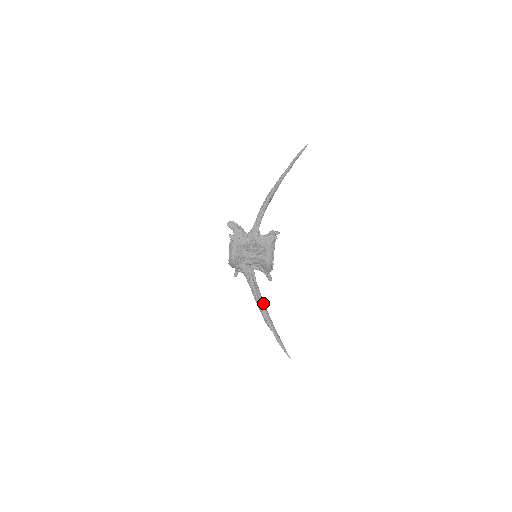
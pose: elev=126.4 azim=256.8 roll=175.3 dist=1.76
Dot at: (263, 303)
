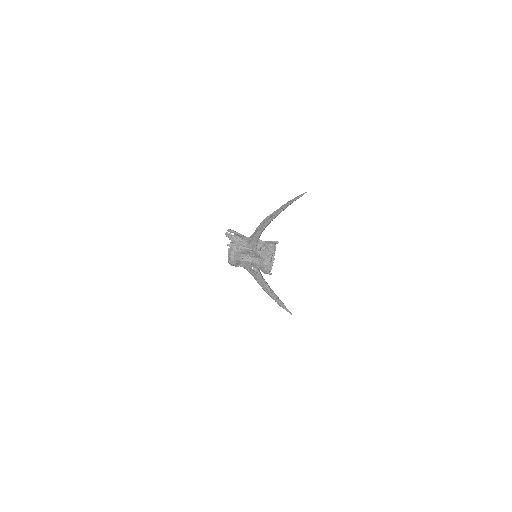
Dot at: (265, 283)
